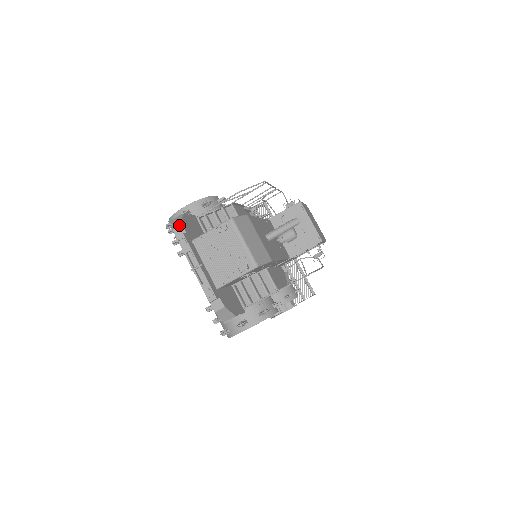
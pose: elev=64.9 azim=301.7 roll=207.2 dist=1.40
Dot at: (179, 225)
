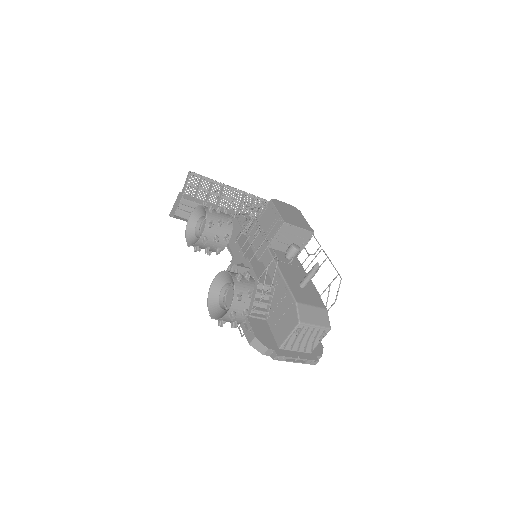
Dot at: (267, 351)
